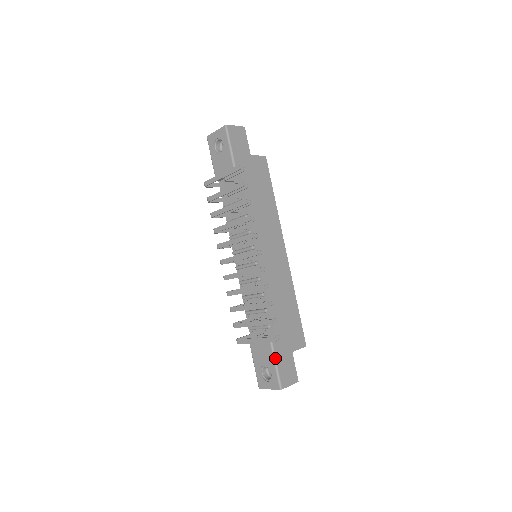
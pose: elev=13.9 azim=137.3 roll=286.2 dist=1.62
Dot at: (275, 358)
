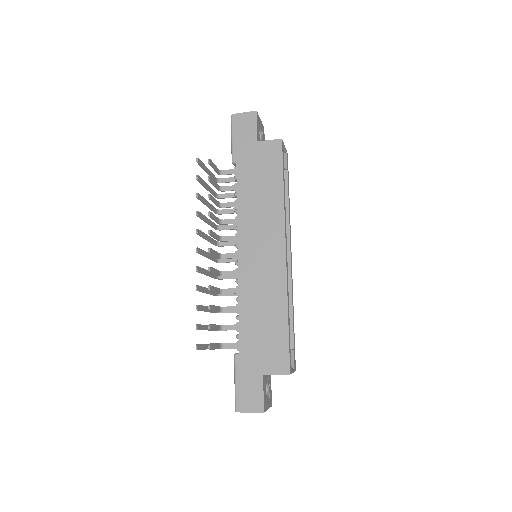
Dot at: (235, 374)
